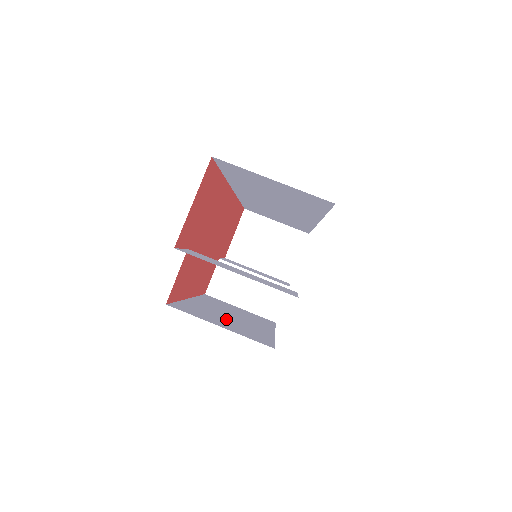
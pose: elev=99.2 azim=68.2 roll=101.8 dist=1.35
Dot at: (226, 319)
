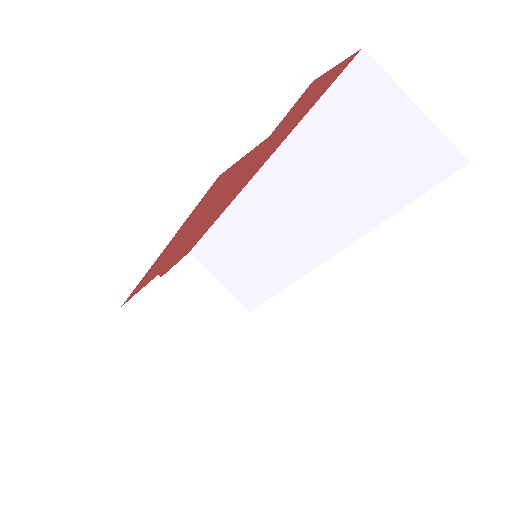
Dot at: occluded
